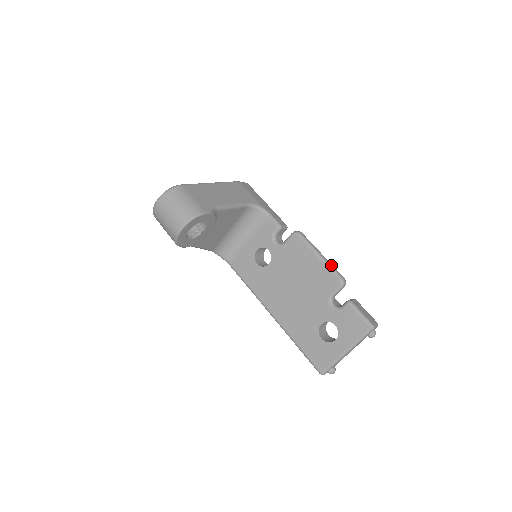
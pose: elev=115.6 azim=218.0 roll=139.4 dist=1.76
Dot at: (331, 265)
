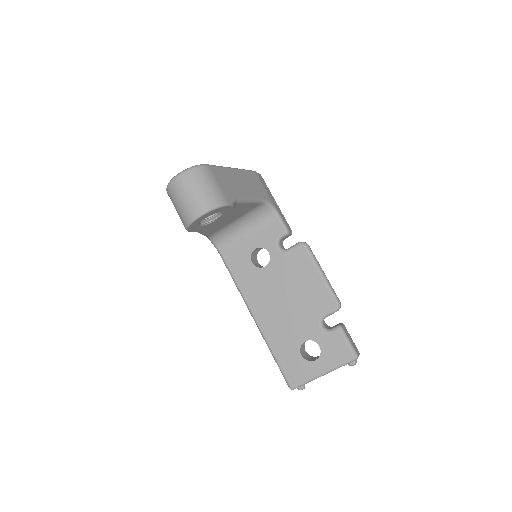
Dot at: (331, 286)
